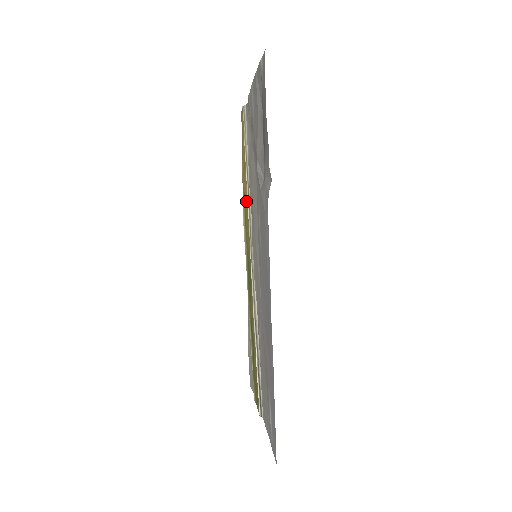
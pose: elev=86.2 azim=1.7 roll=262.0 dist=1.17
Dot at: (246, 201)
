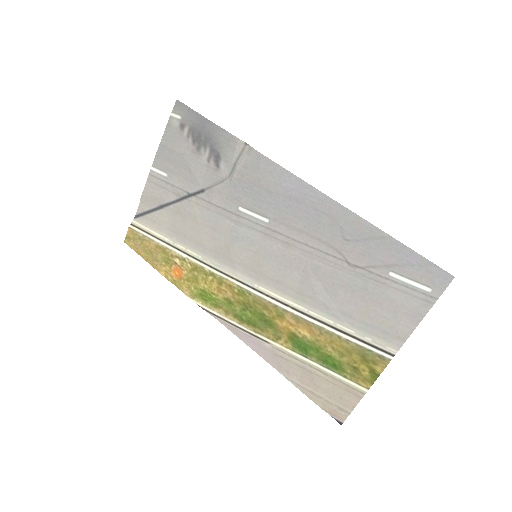
Dot at: (193, 272)
